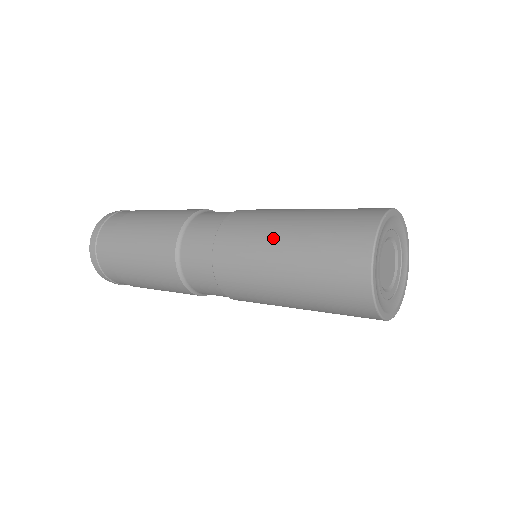
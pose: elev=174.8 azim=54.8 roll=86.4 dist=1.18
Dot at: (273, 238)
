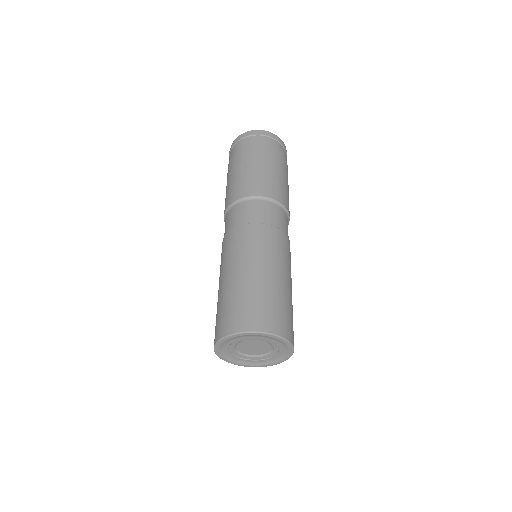
Dot at: (239, 266)
